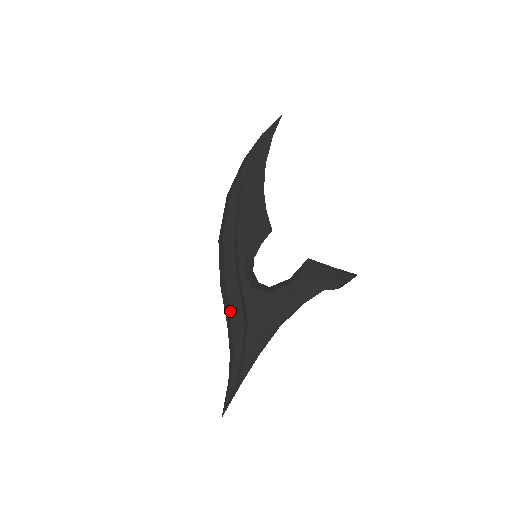
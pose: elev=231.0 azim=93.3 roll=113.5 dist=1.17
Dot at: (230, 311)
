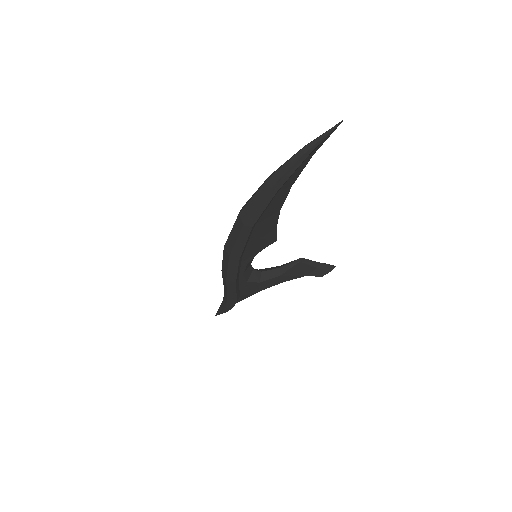
Dot at: (227, 294)
